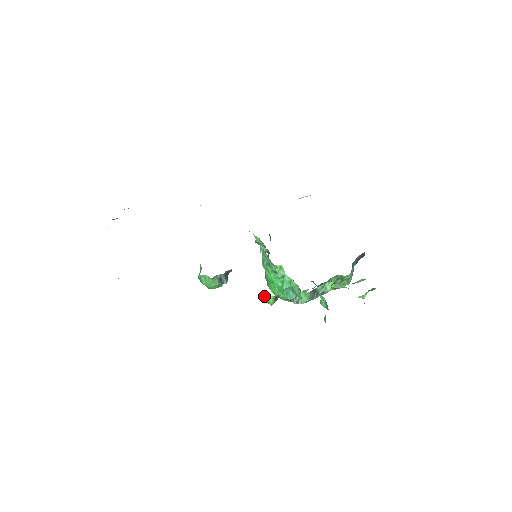
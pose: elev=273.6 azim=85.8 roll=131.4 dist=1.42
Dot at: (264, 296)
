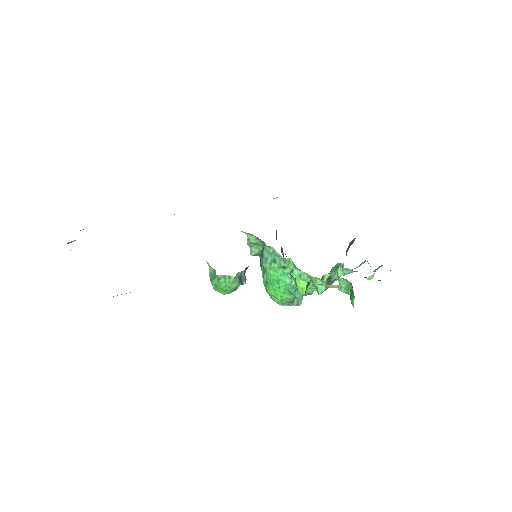
Dot at: (297, 285)
